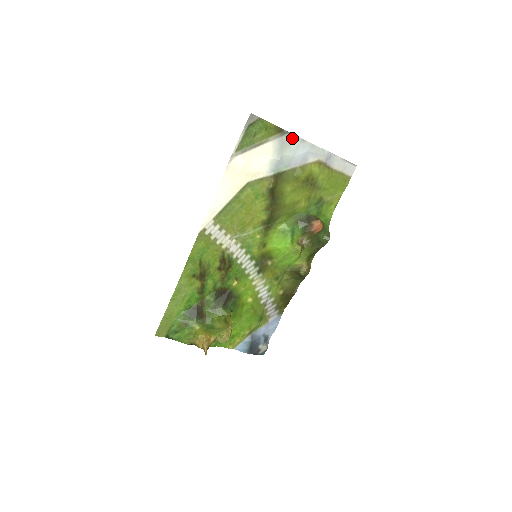
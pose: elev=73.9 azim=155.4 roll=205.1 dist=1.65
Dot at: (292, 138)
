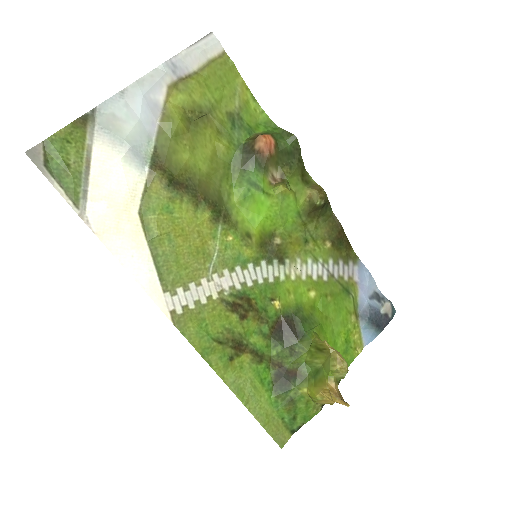
Dot at: (108, 108)
